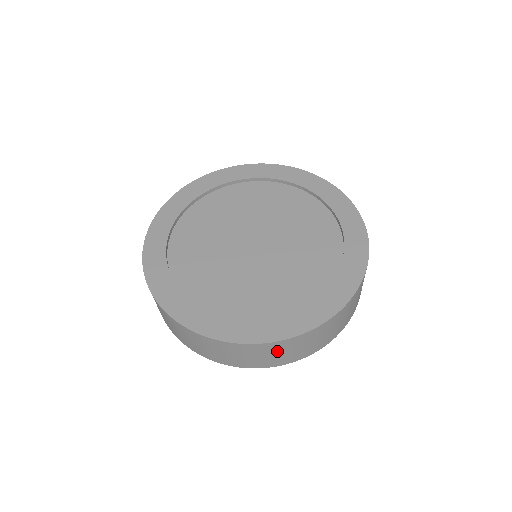
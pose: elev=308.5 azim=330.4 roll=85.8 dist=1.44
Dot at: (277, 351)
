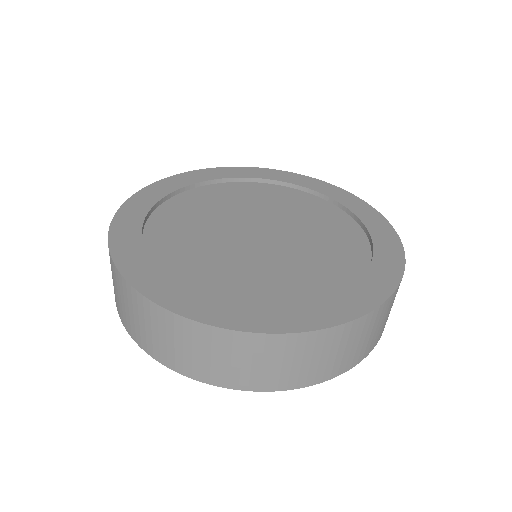
Dot at: (320, 351)
